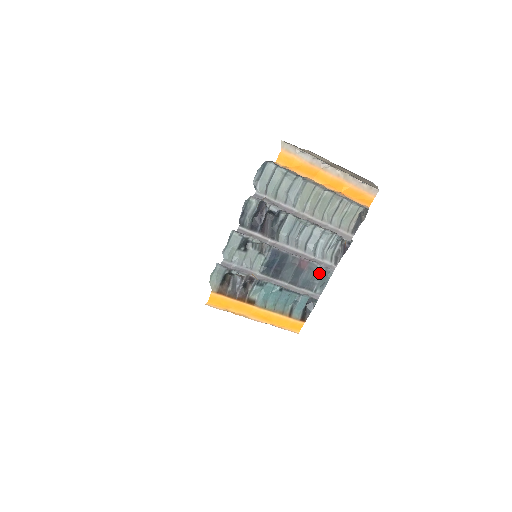
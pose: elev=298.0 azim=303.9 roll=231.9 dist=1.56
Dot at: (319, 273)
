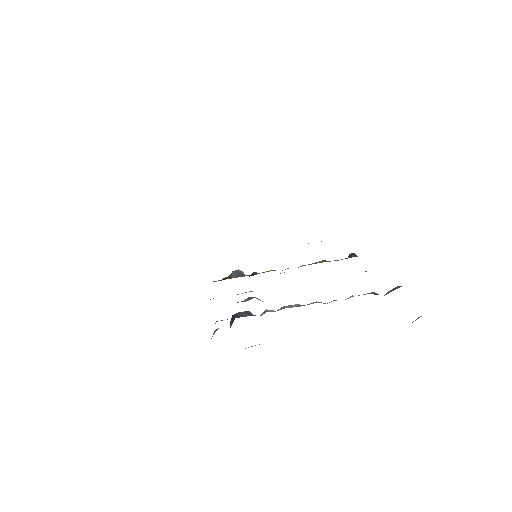
Dot at: occluded
